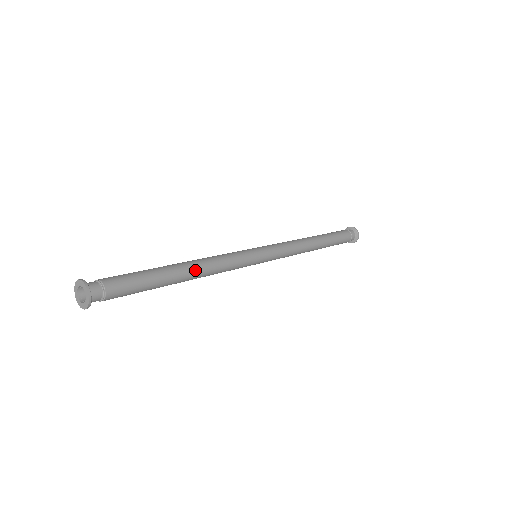
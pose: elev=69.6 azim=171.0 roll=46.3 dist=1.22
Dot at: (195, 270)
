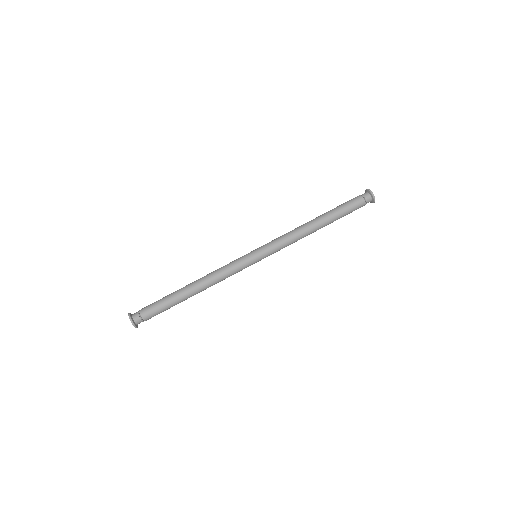
Dot at: (197, 281)
